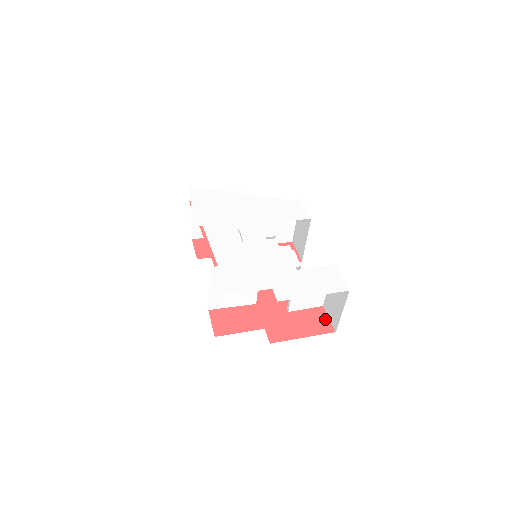
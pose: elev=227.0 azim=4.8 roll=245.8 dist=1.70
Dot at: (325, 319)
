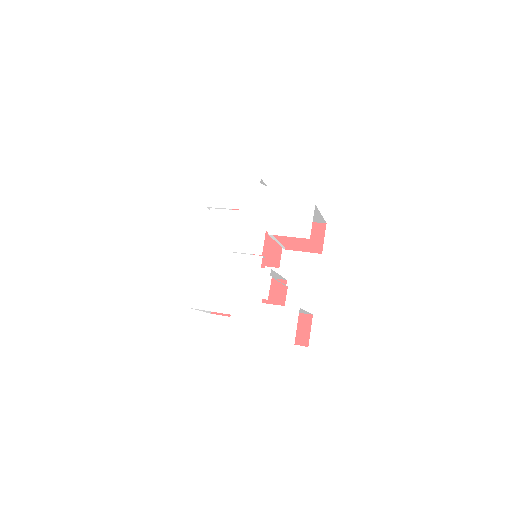
Dot at: (307, 330)
